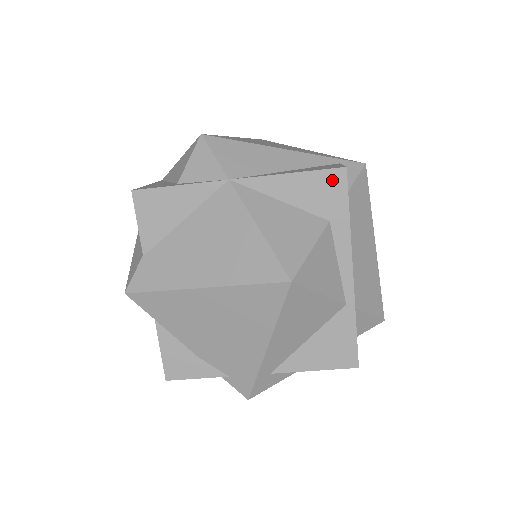
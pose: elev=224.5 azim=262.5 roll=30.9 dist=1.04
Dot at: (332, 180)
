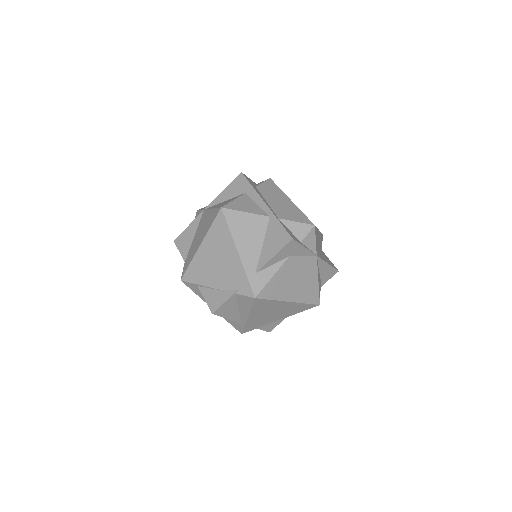
Dot at: (239, 180)
